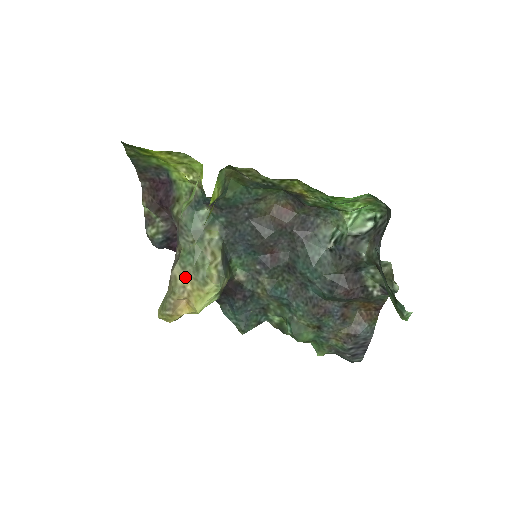
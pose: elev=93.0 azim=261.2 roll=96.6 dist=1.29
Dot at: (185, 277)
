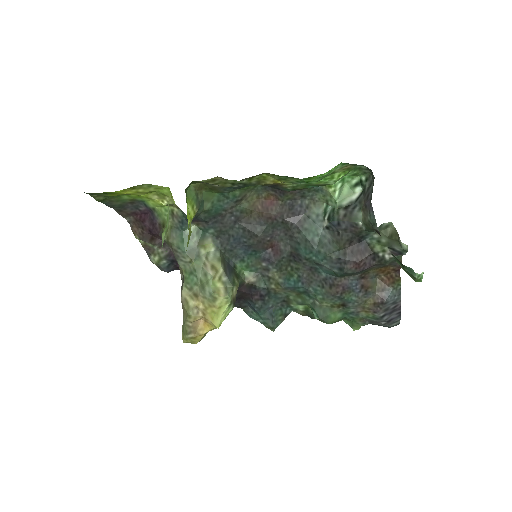
Dot at: (194, 298)
